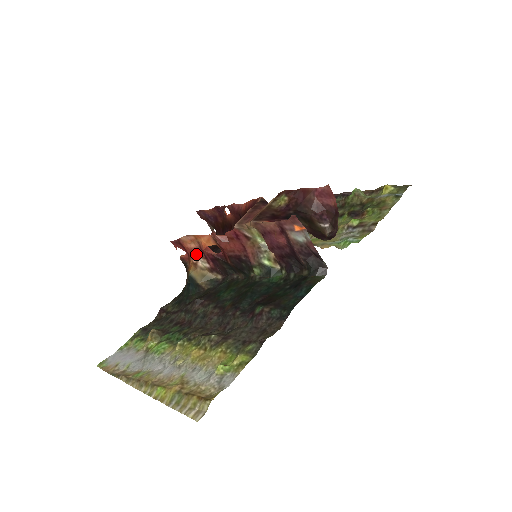
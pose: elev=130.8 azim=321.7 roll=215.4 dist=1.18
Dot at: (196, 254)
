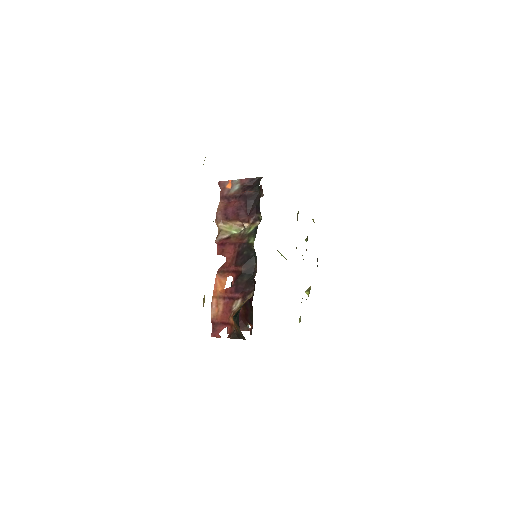
Dot at: (228, 309)
